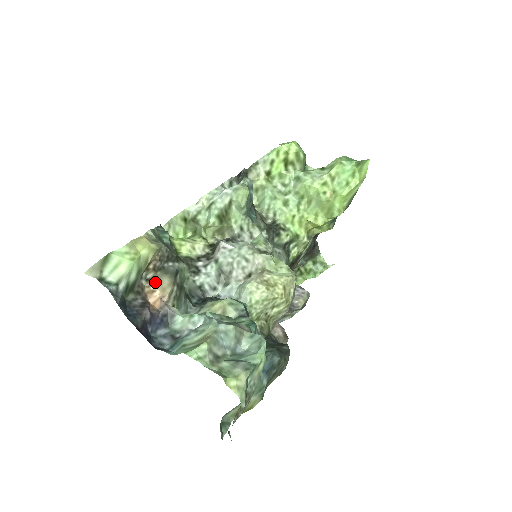
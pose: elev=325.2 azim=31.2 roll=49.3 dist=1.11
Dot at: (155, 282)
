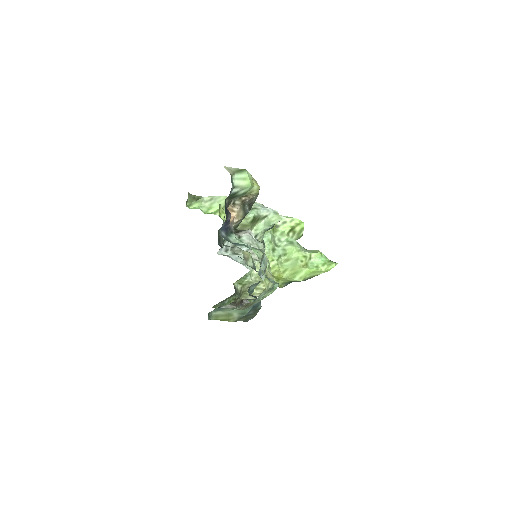
Dot at: (237, 208)
